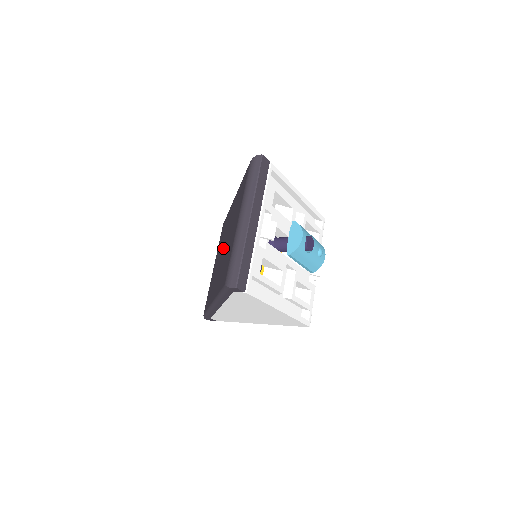
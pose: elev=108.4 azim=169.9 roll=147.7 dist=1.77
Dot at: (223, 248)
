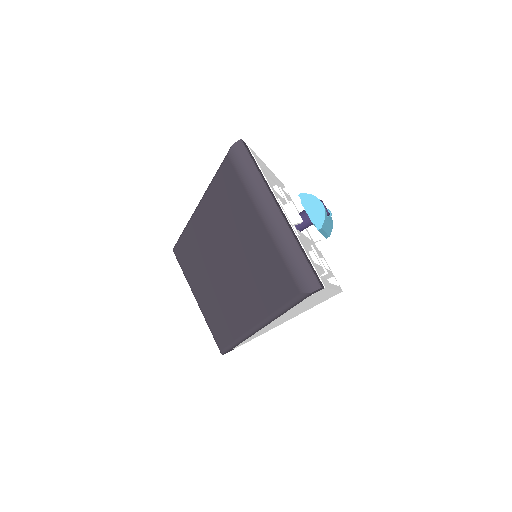
Dot at: (222, 268)
